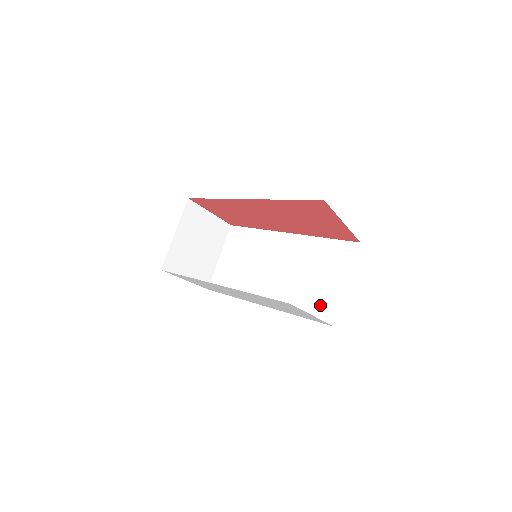
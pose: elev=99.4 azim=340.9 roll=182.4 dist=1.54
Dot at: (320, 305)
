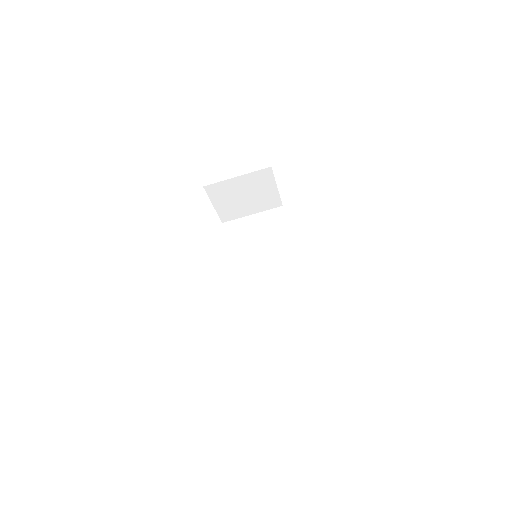
Dot at: (251, 326)
